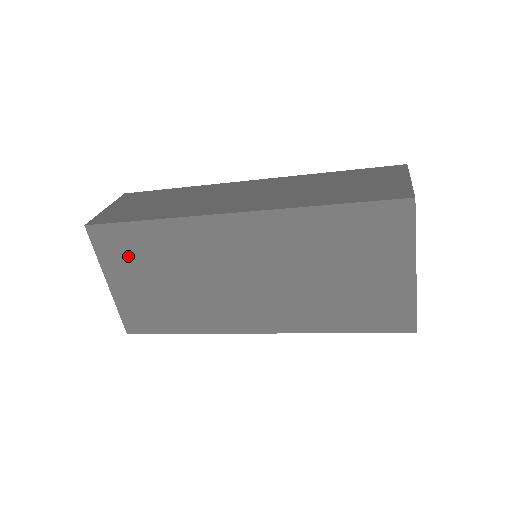
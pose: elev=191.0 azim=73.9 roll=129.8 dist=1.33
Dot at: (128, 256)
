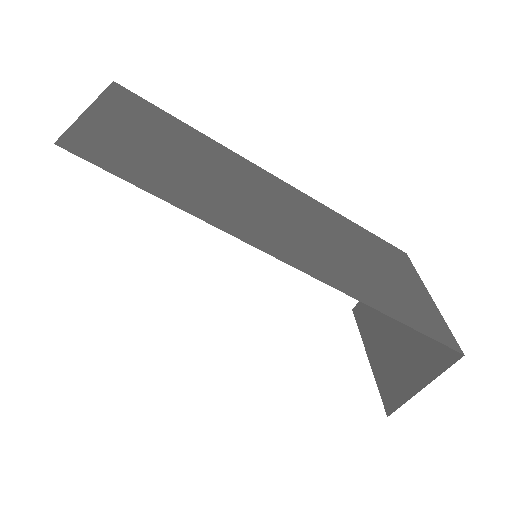
Dot at: (149, 121)
